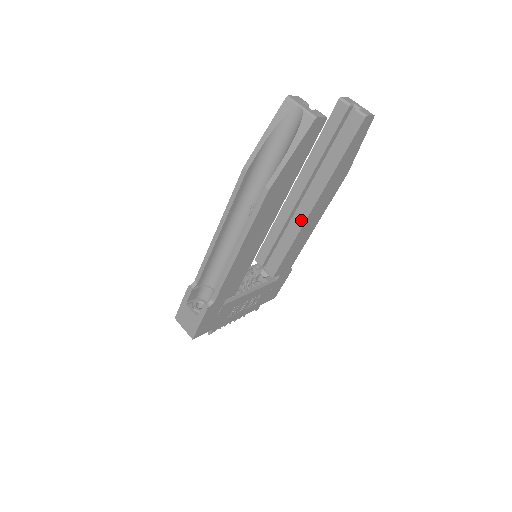
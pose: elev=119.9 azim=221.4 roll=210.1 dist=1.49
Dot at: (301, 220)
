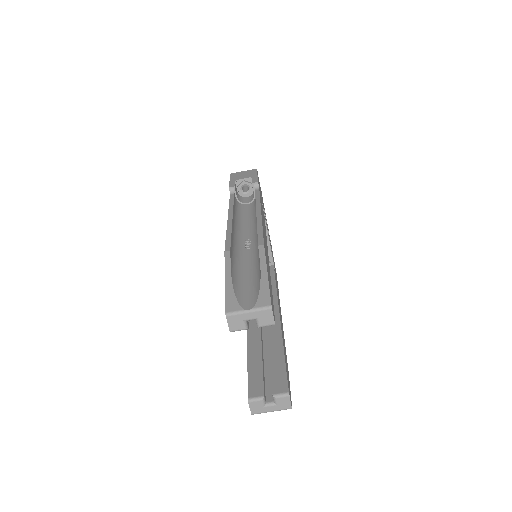
Dot at: occluded
